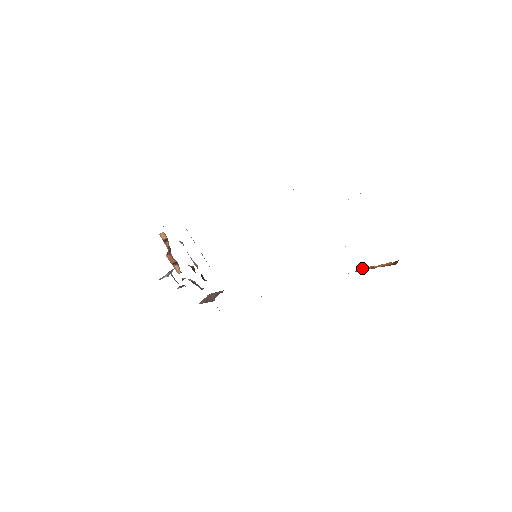
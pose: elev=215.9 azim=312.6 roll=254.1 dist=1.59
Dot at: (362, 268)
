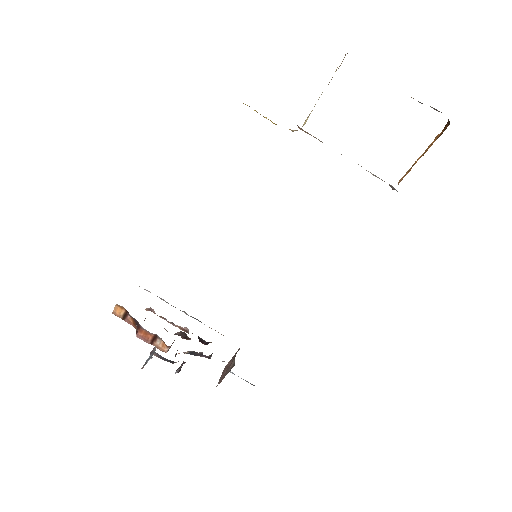
Dot at: (404, 175)
